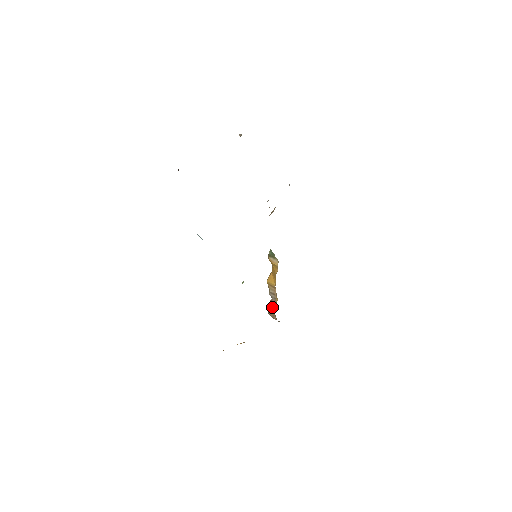
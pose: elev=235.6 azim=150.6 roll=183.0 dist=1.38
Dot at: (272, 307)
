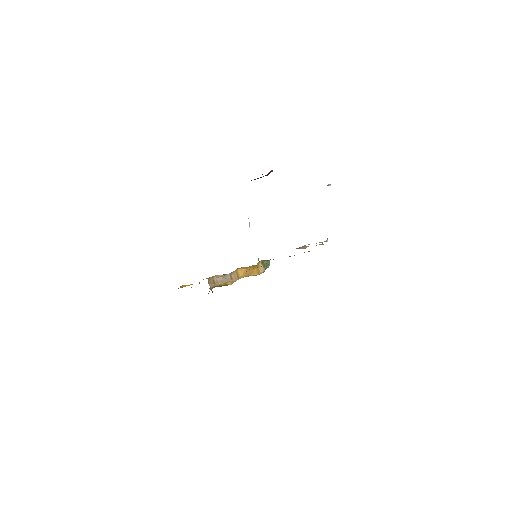
Dot at: (218, 280)
